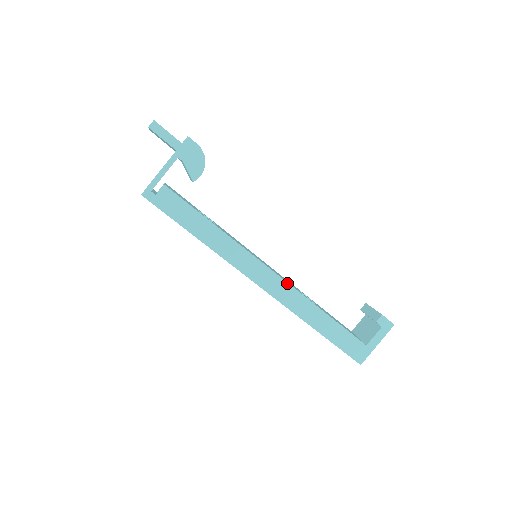
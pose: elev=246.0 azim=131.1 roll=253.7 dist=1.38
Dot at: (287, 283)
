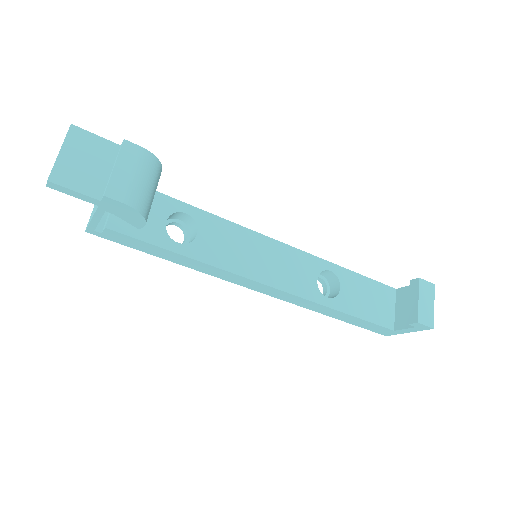
Dot at: (290, 294)
